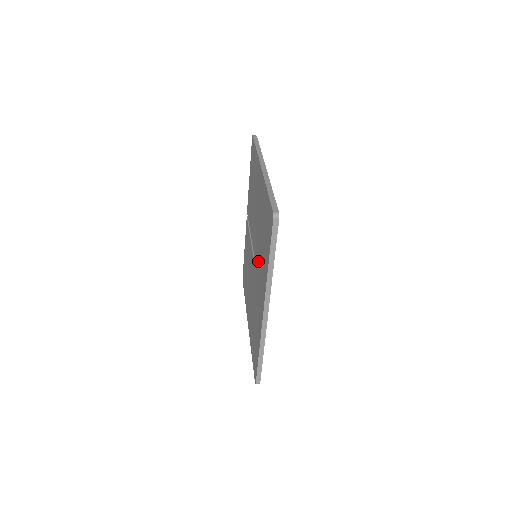
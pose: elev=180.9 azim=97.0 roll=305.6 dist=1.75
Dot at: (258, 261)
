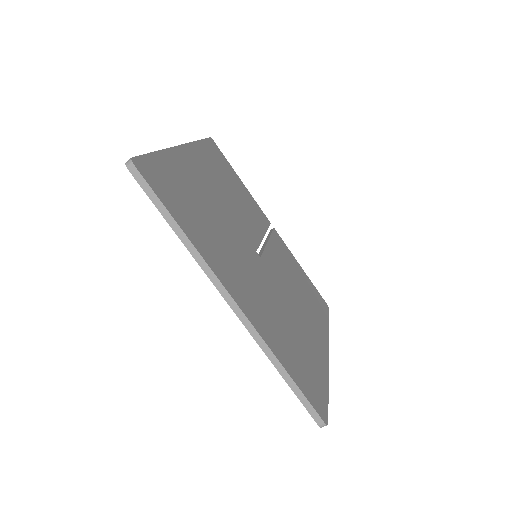
Dot at: occluded
